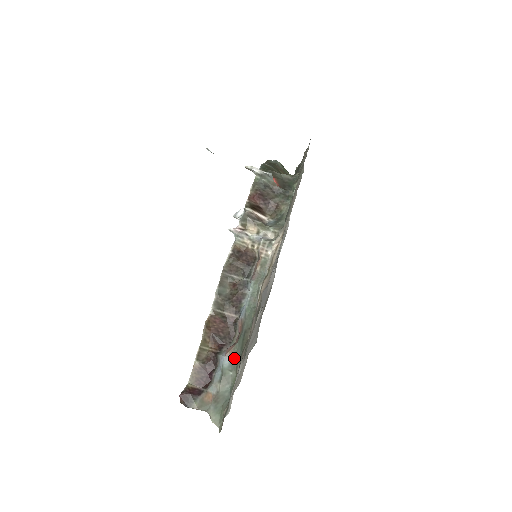
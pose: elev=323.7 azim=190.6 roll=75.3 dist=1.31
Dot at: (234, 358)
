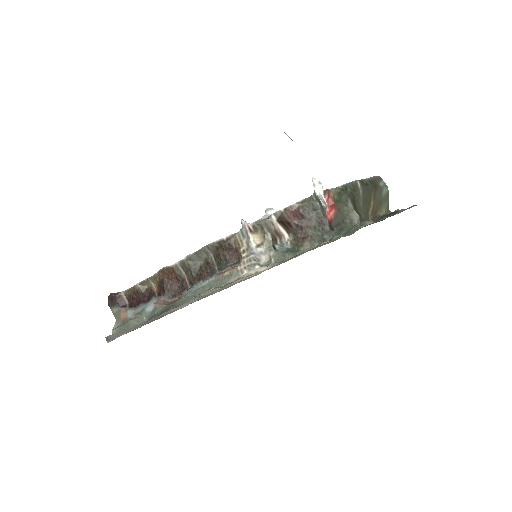
Dot at: (154, 312)
